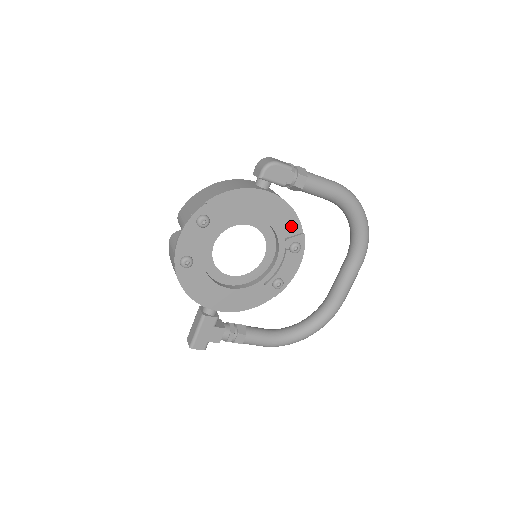
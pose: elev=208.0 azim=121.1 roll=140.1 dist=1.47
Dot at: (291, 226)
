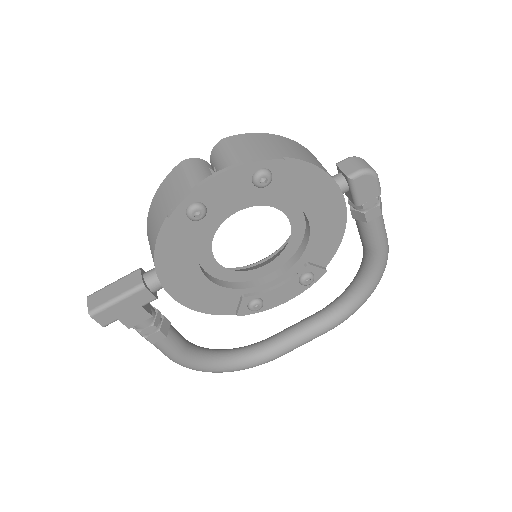
Dot at: (324, 253)
